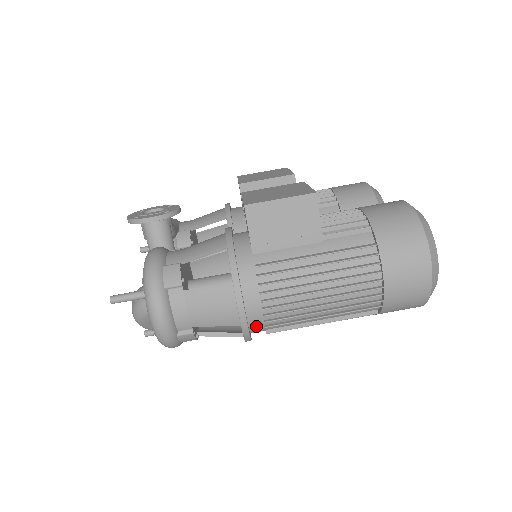
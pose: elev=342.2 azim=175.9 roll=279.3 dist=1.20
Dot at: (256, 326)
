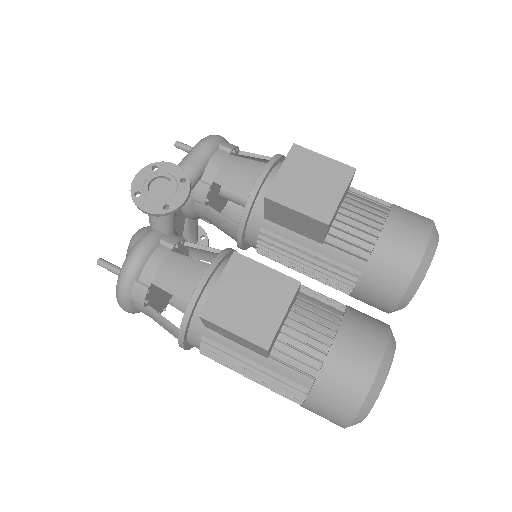
Dot at: occluded
